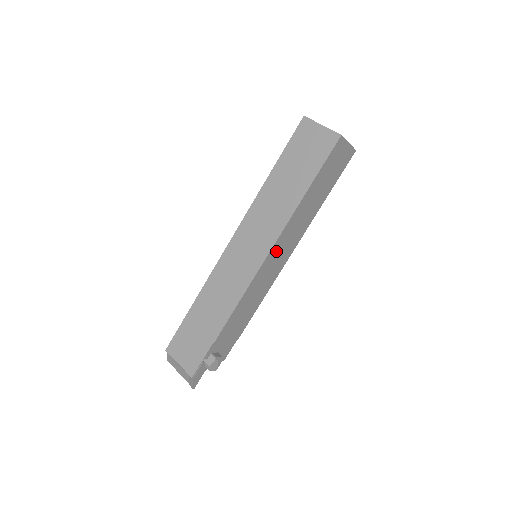
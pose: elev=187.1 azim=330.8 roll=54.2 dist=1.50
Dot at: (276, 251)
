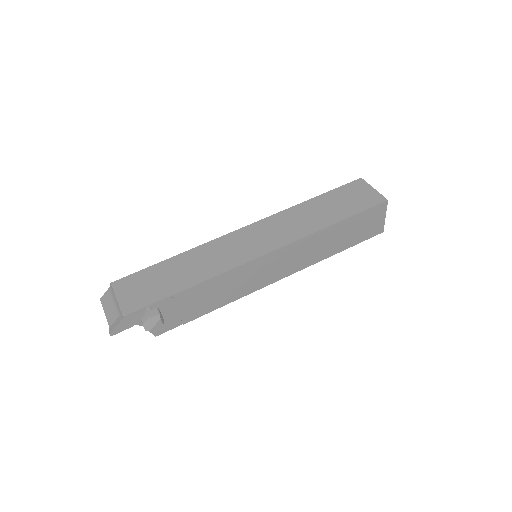
Dot at: (282, 255)
